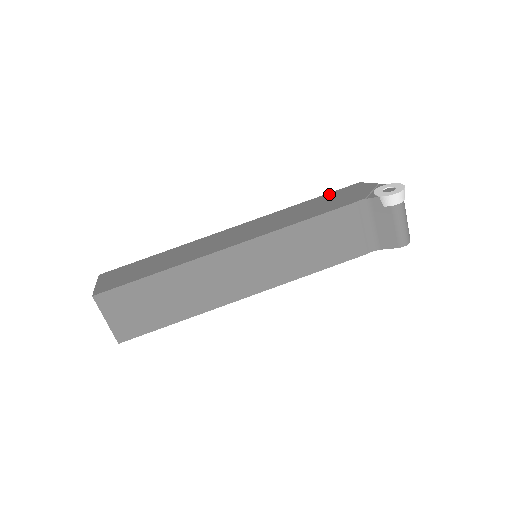
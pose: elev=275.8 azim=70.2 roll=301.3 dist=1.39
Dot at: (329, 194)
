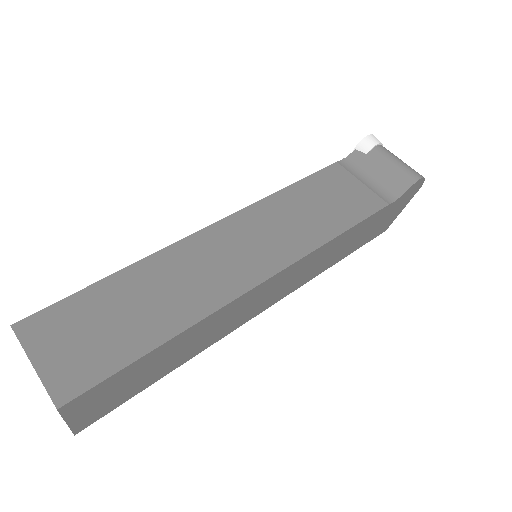
Dot at: occluded
